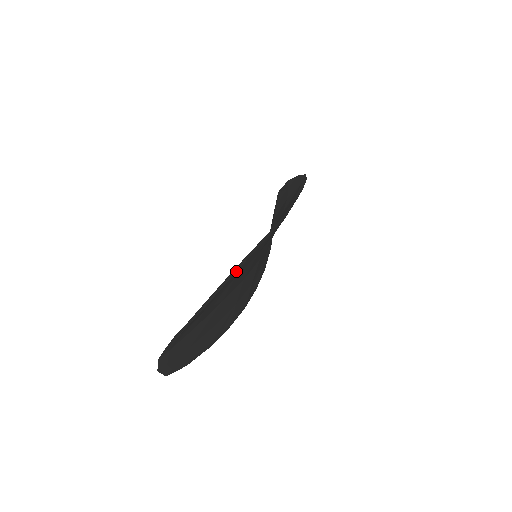
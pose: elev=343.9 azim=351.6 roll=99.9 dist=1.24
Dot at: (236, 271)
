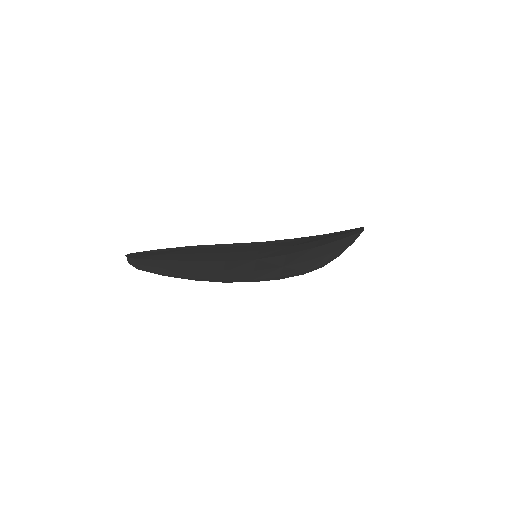
Dot at: (180, 249)
